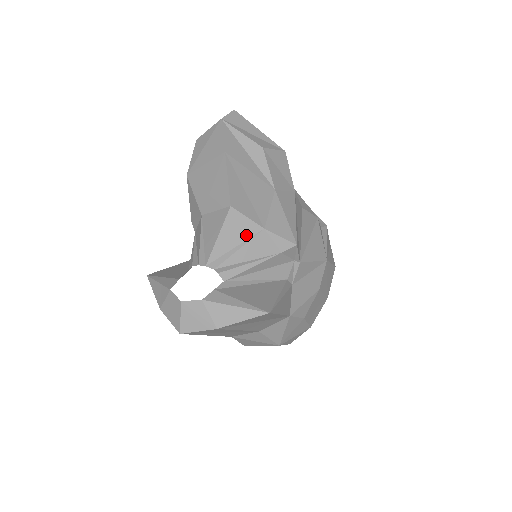
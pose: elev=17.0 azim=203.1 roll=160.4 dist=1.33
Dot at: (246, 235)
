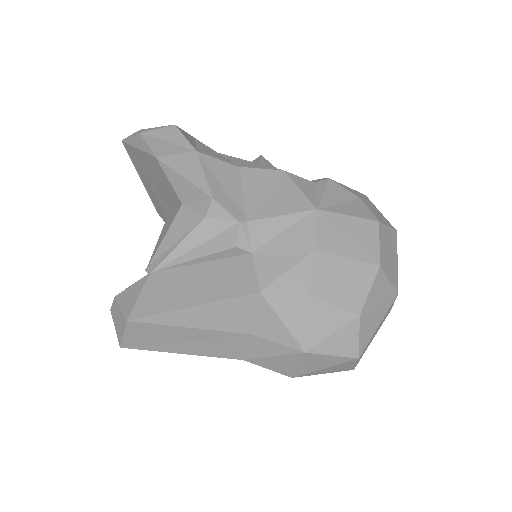
Dot at: (171, 222)
